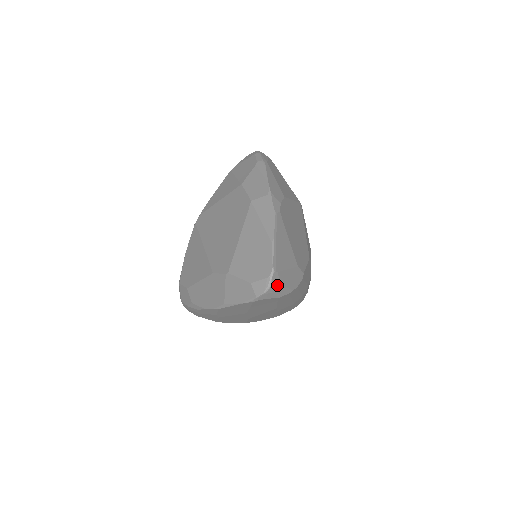
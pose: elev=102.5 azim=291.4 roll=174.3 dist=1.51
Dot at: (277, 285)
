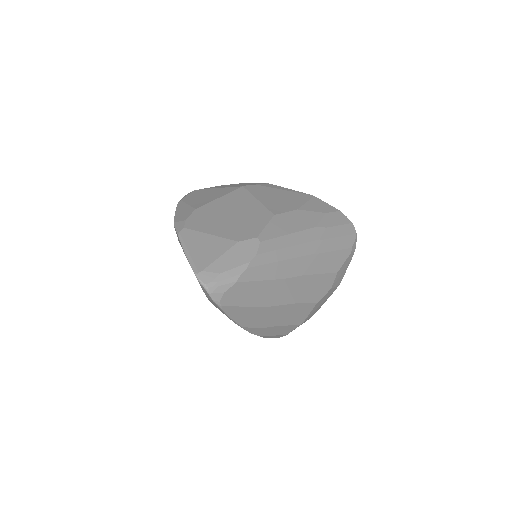
Dot at: (215, 278)
